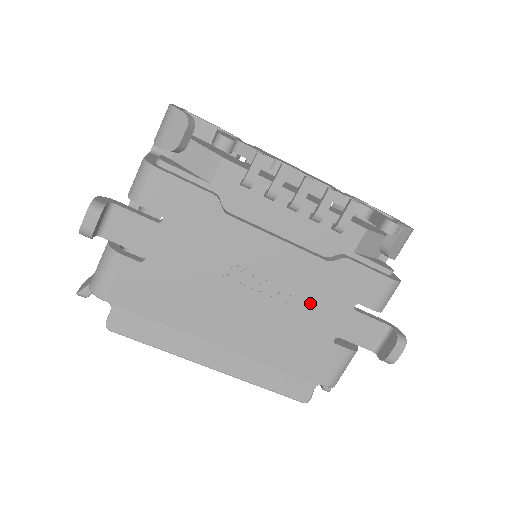
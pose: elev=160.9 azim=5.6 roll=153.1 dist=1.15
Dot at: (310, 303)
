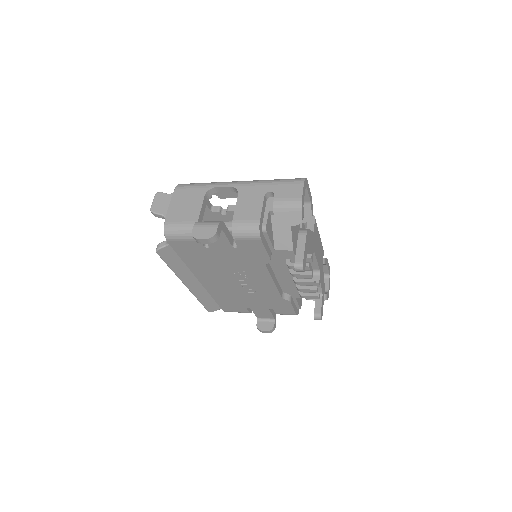
Dot at: (256, 298)
